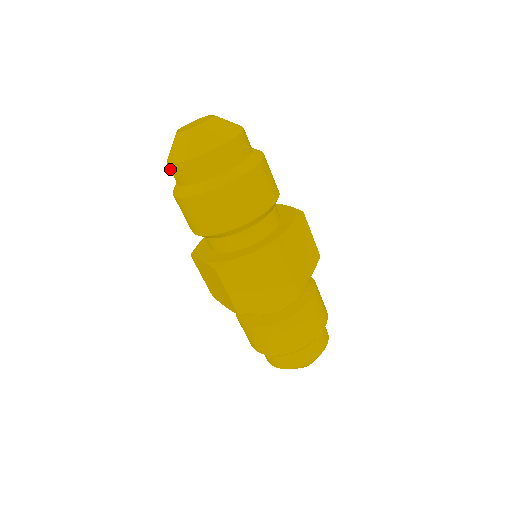
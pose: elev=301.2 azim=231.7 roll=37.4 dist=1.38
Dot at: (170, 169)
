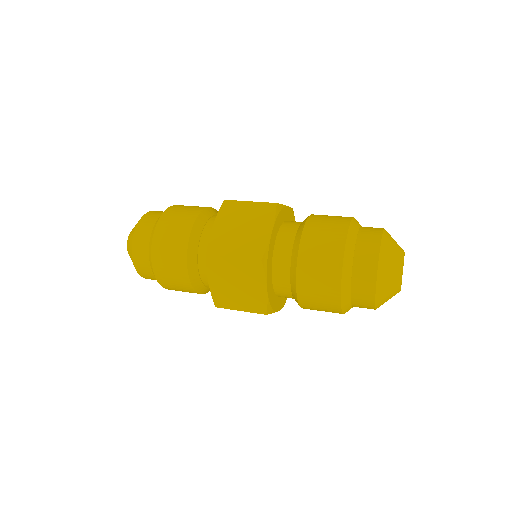
Dot at: (139, 268)
